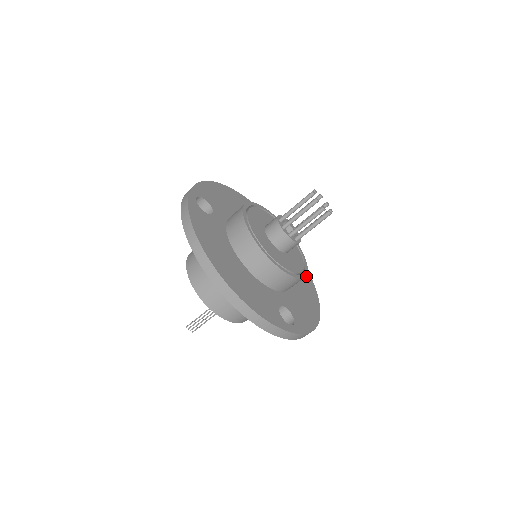
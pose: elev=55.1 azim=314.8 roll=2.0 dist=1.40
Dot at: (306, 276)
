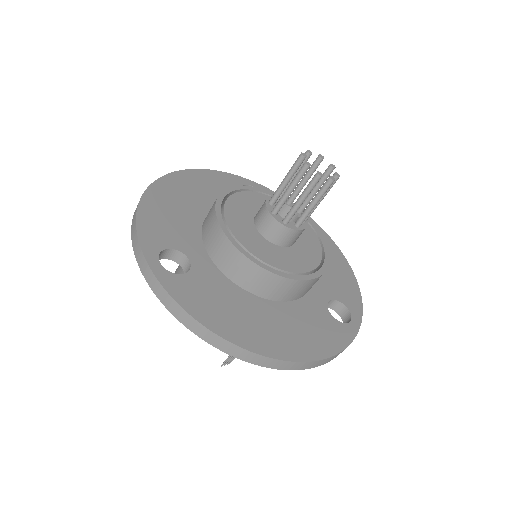
Dot at: occluded
